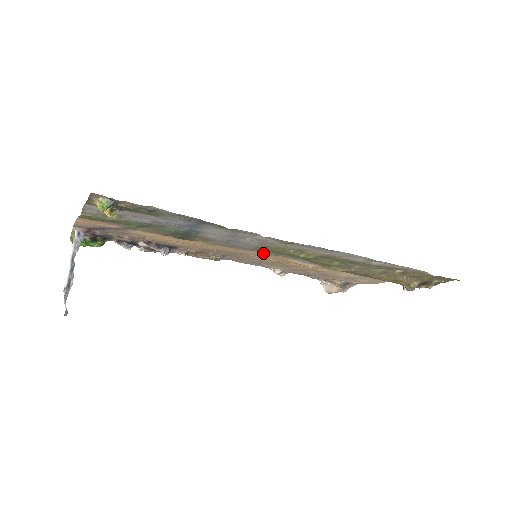
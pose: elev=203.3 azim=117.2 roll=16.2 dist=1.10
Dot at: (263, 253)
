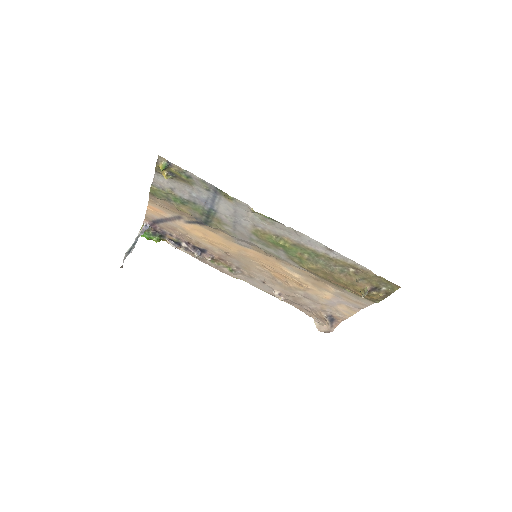
Dot at: (261, 255)
